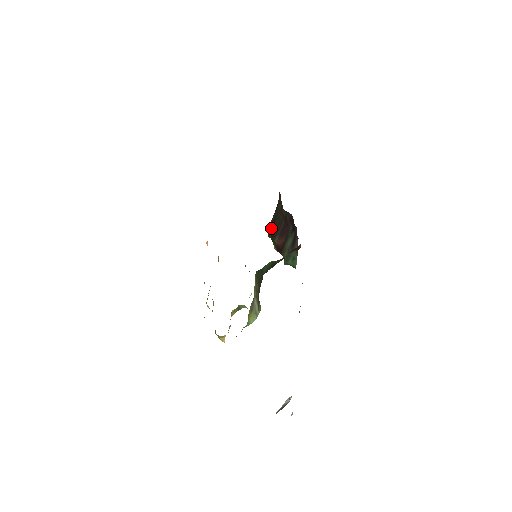
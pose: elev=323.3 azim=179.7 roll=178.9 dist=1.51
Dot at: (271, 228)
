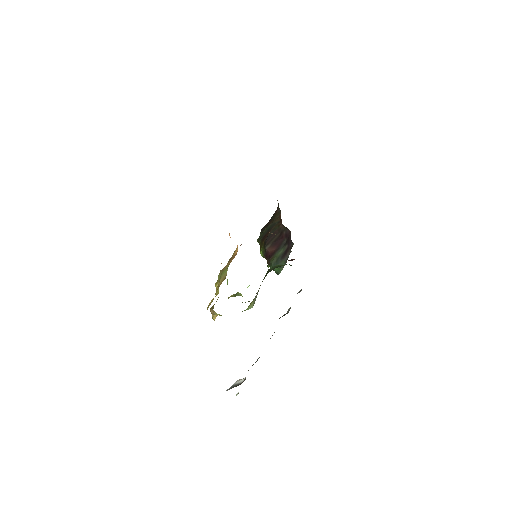
Dot at: (264, 236)
